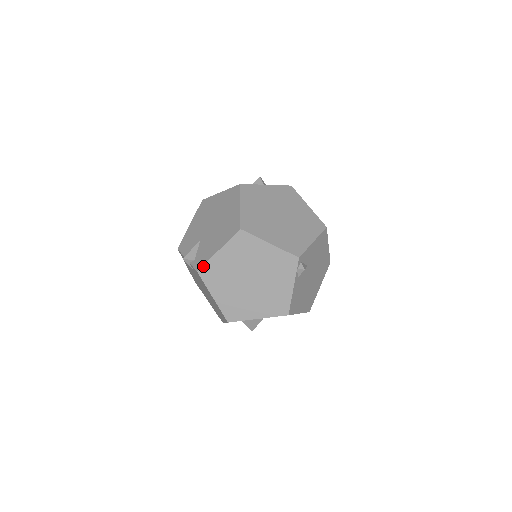
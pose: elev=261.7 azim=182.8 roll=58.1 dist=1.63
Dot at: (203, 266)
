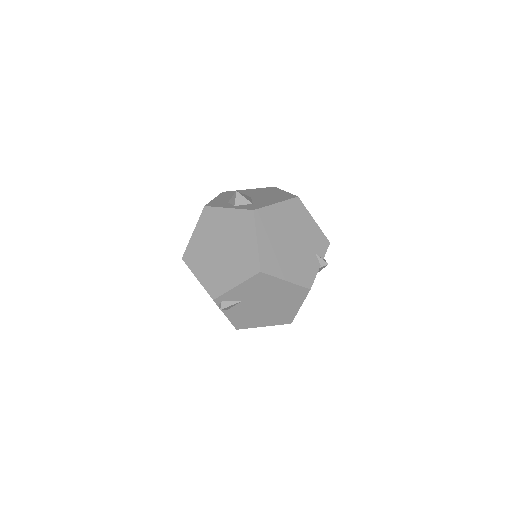
Dot at: occluded
